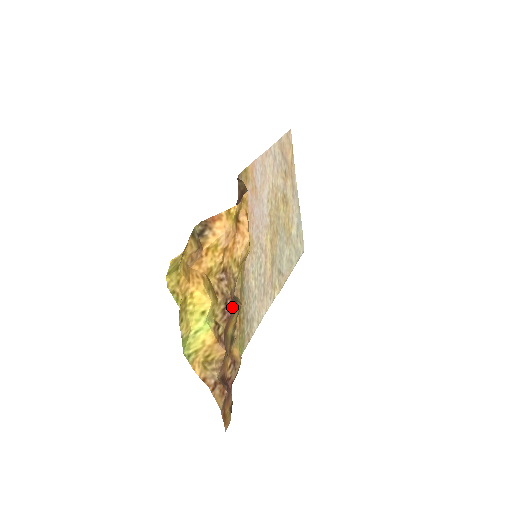
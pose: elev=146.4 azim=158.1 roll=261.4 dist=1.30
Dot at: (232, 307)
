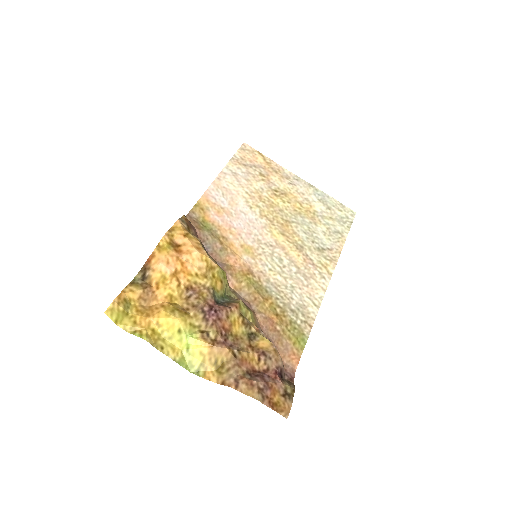
Dot at: (214, 311)
